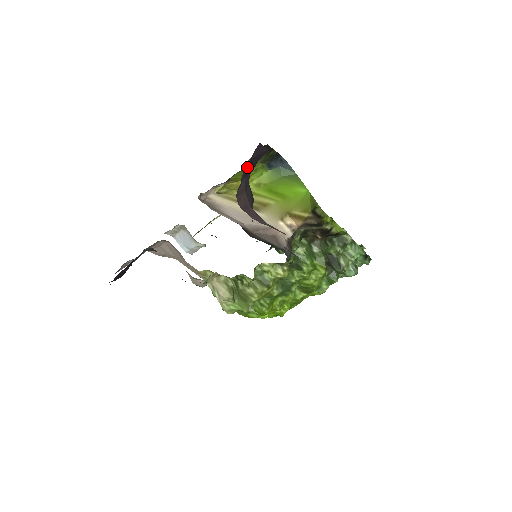
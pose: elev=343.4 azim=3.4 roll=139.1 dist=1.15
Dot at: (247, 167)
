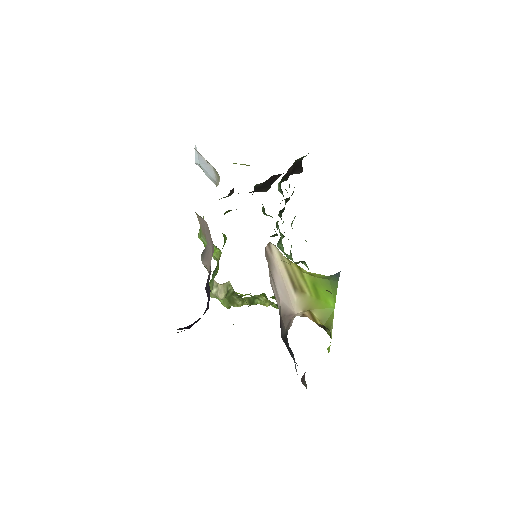
Dot at: occluded
